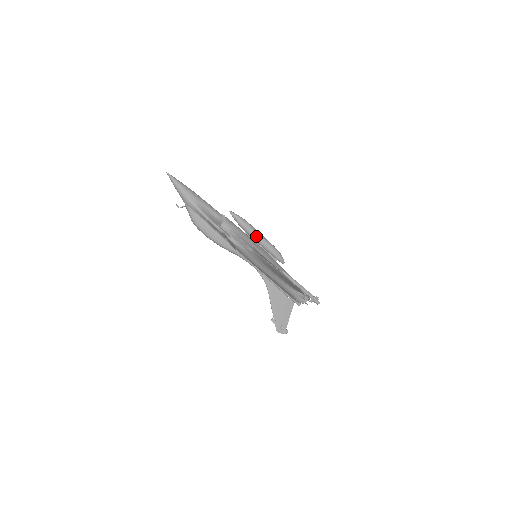
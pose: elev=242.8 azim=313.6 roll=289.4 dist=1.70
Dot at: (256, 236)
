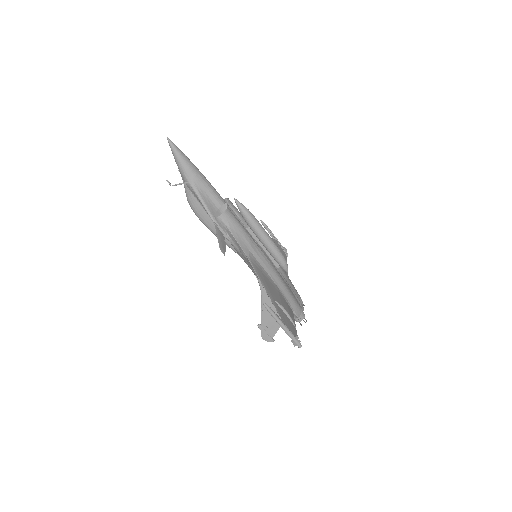
Dot at: (260, 236)
